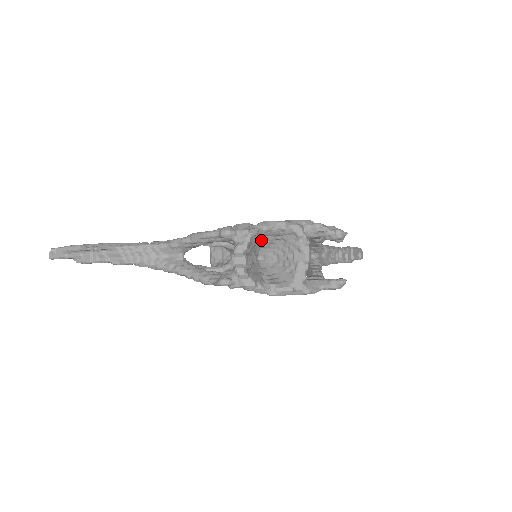
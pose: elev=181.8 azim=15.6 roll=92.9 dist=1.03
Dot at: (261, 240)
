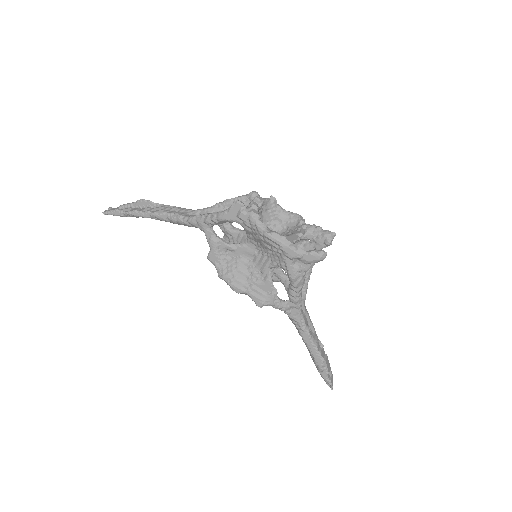
Dot at: (271, 221)
